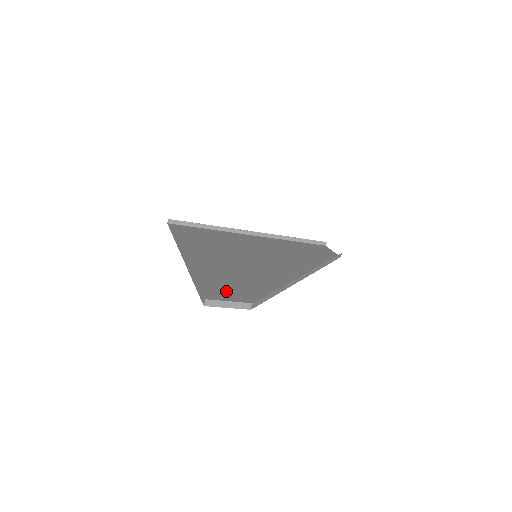
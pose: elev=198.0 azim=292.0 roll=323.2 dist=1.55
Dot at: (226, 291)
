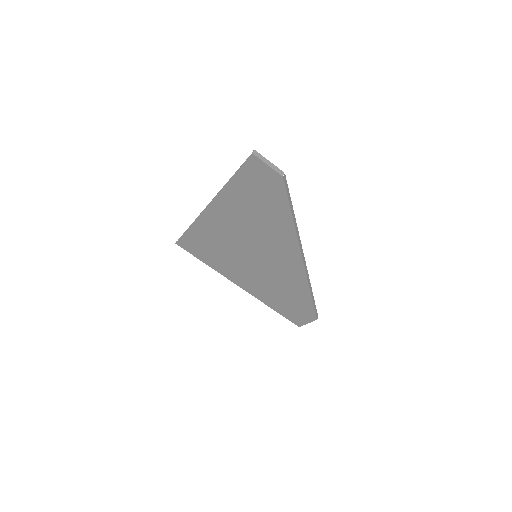
Dot at: (258, 185)
